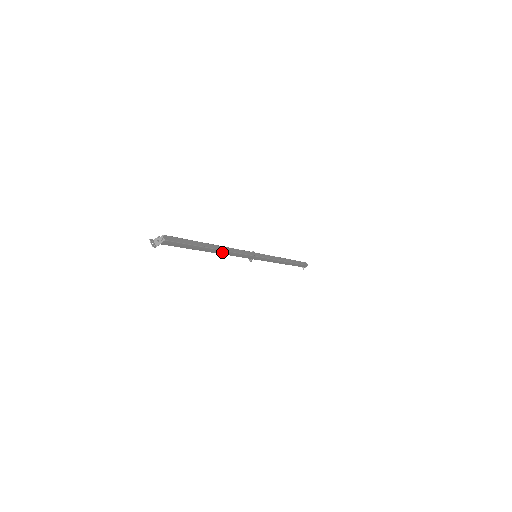
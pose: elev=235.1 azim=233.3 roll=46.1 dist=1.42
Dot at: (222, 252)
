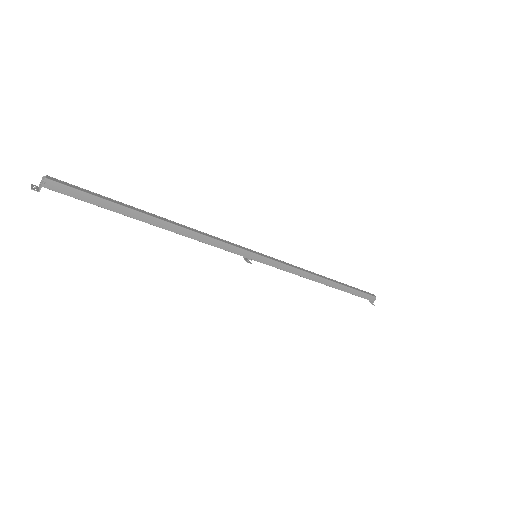
Dot at: (177, 229)
